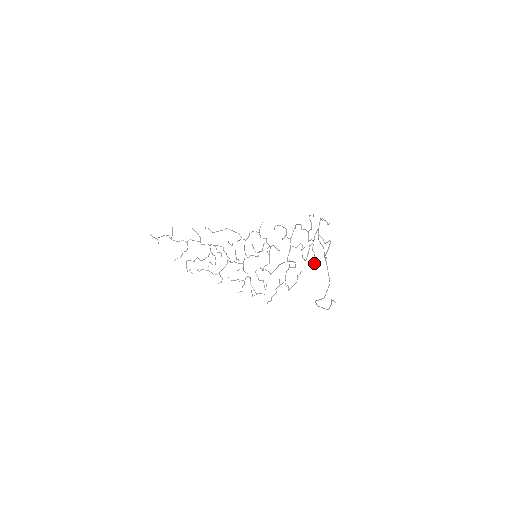
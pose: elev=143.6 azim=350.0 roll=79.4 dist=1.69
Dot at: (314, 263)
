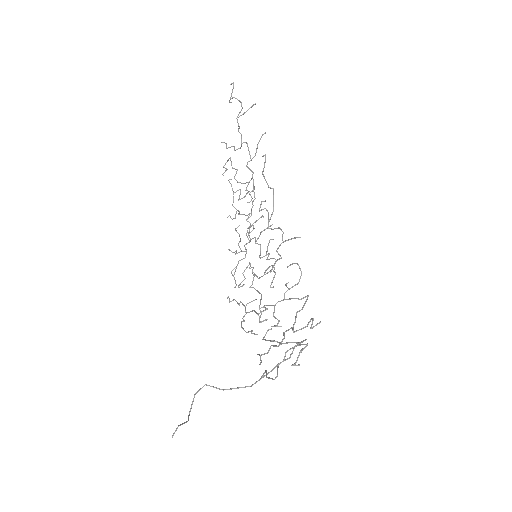
Dot at: (260, 355)
